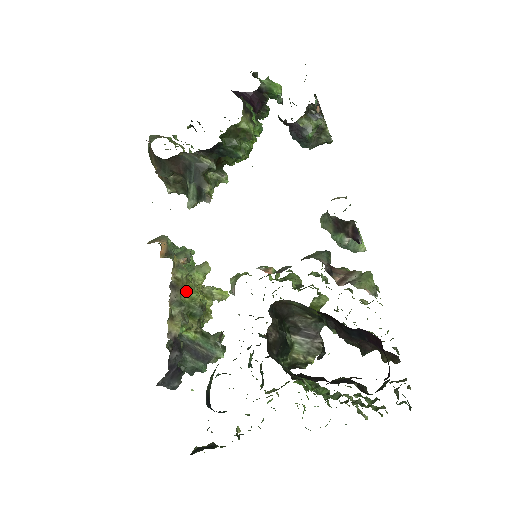
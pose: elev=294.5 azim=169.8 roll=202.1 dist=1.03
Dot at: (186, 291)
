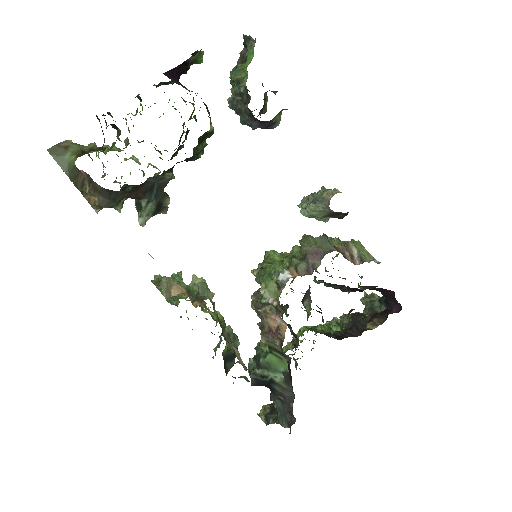
Dot at: (217, 319)
